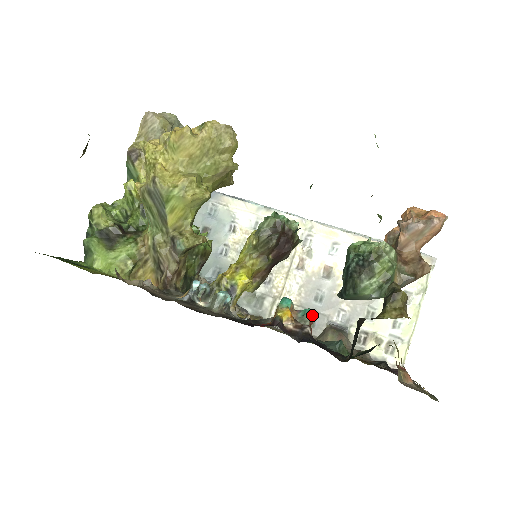
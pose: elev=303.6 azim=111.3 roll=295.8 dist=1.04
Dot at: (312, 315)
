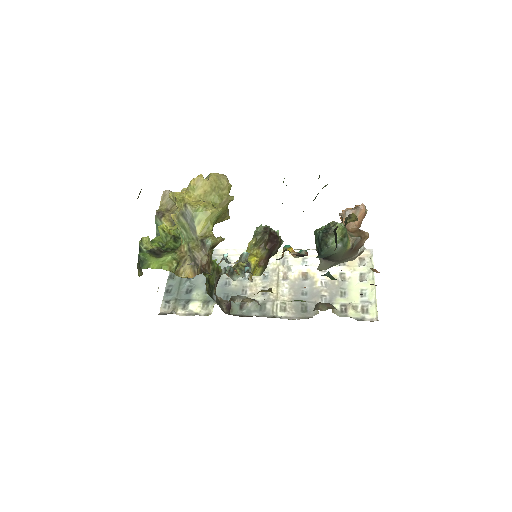
Dot at: (306, 251)
